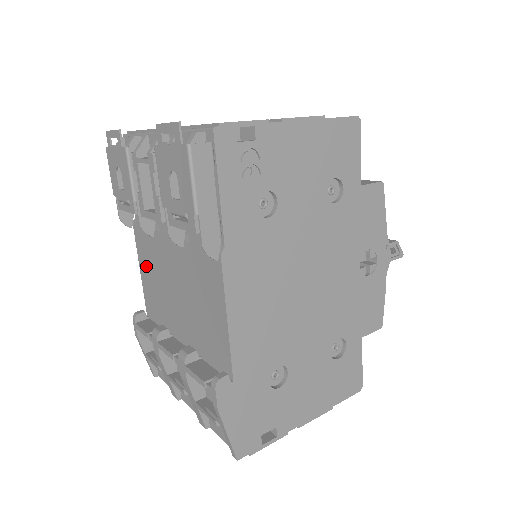
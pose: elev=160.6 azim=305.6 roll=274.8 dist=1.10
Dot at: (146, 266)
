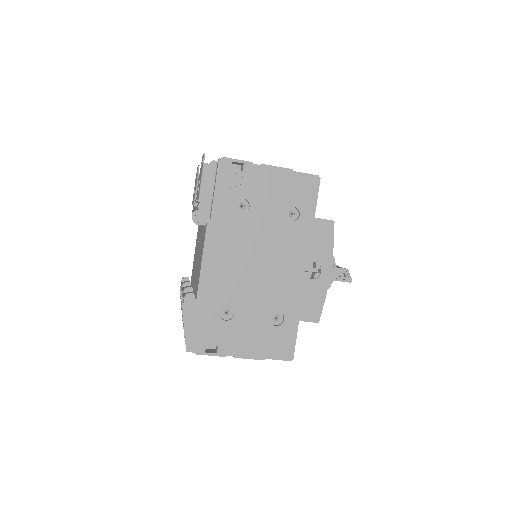
Dot at: occluded
